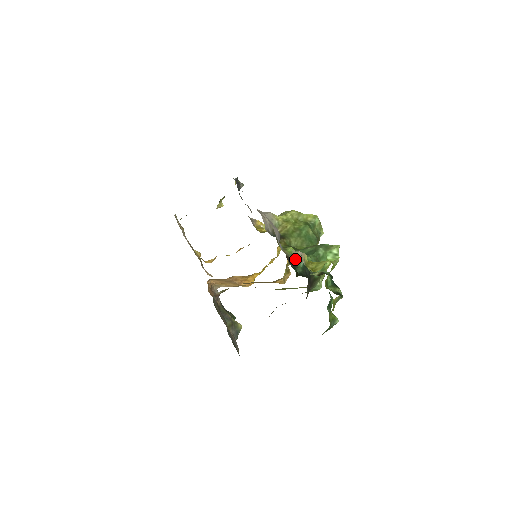
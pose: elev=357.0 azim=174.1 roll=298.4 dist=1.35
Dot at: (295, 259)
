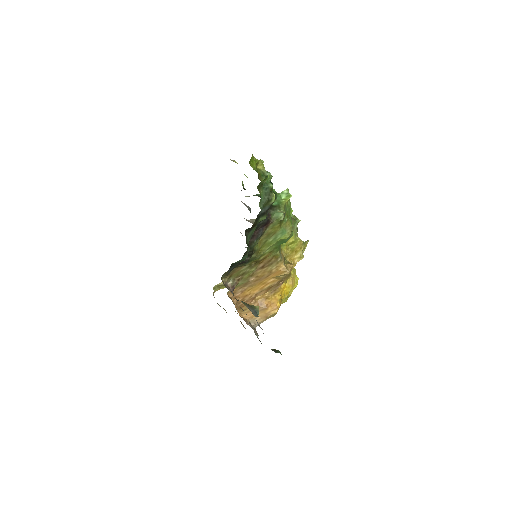
Dot at: occluded
